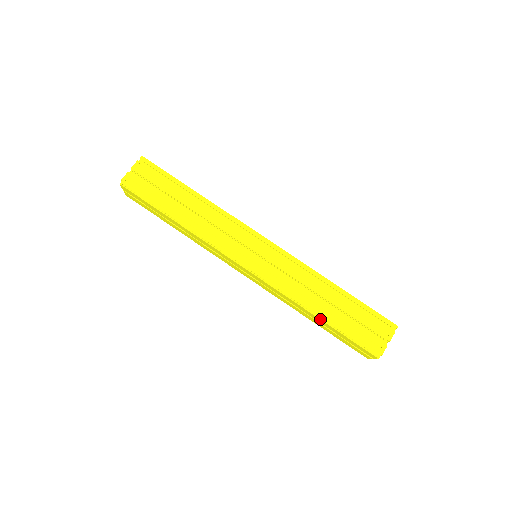
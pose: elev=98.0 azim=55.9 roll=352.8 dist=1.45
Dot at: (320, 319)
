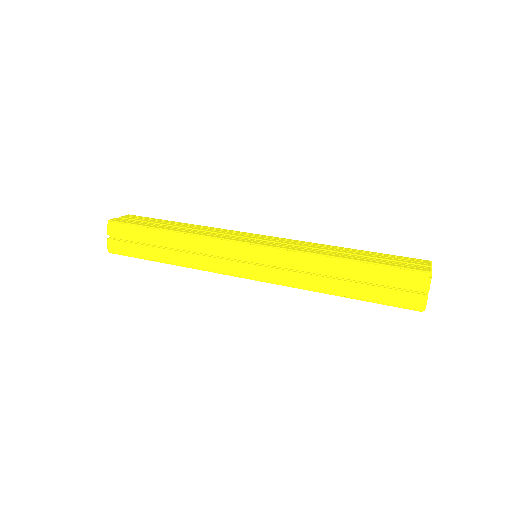
Dot at: (346, 260)
